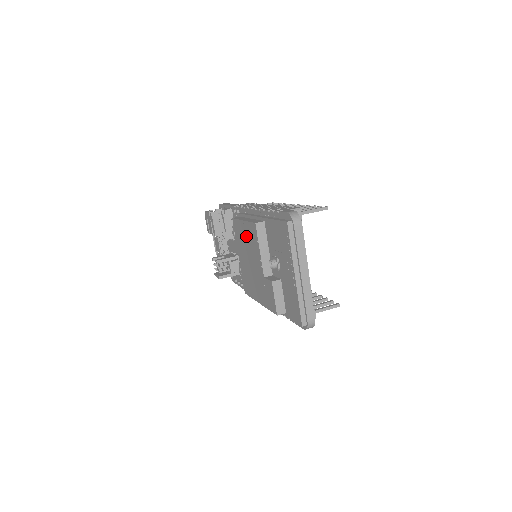
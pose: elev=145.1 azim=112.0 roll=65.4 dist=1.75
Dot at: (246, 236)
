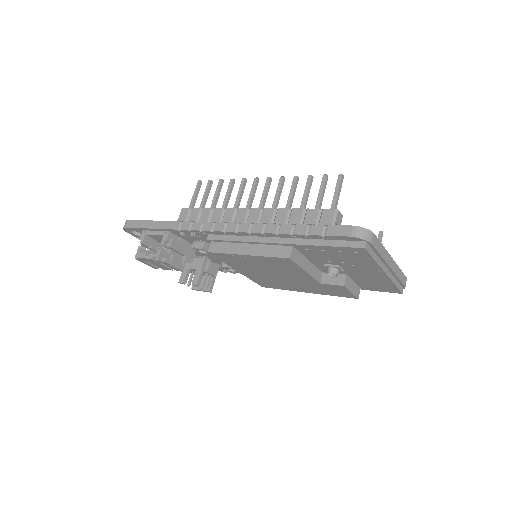
Dot at: (260, 264)
